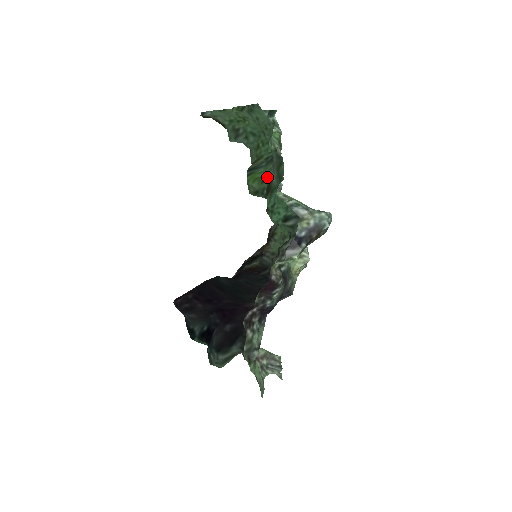
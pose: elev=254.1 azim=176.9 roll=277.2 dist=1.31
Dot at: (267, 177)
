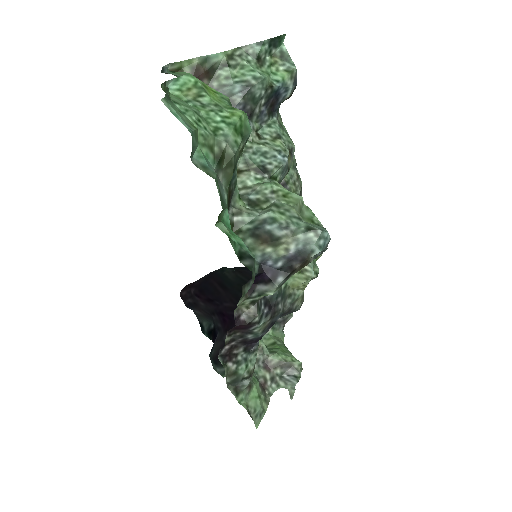
Dot at: occluded
